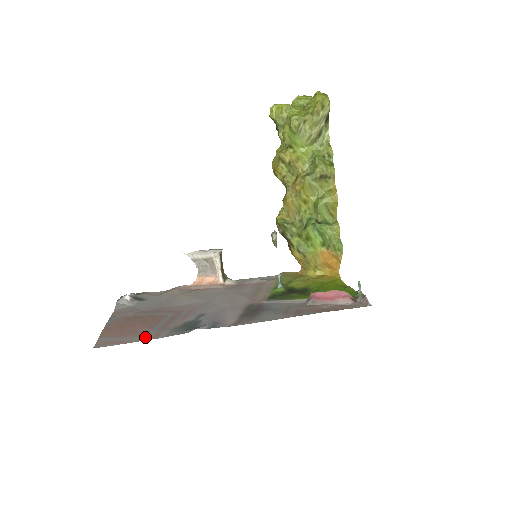
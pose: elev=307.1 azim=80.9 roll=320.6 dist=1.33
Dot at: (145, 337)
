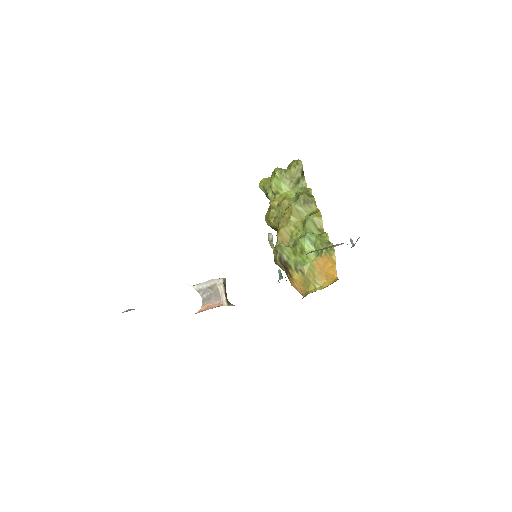
Dot at: occluded
